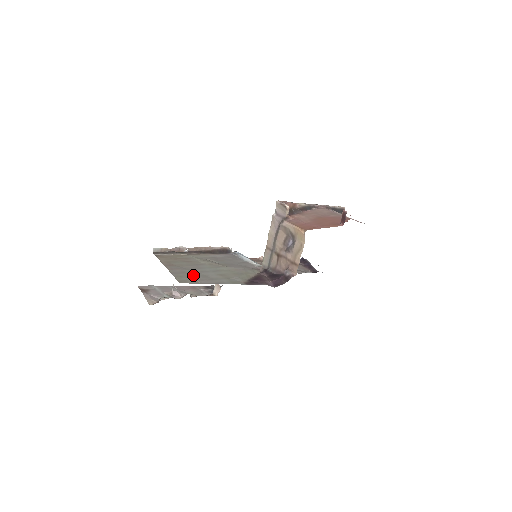
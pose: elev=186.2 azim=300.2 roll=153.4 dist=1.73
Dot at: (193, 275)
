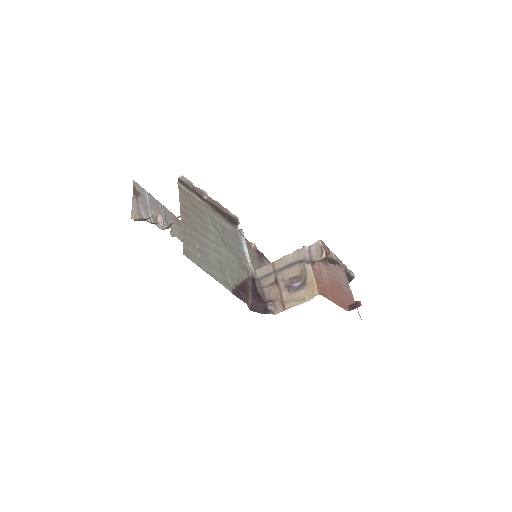
Dot at: (198, 247)
